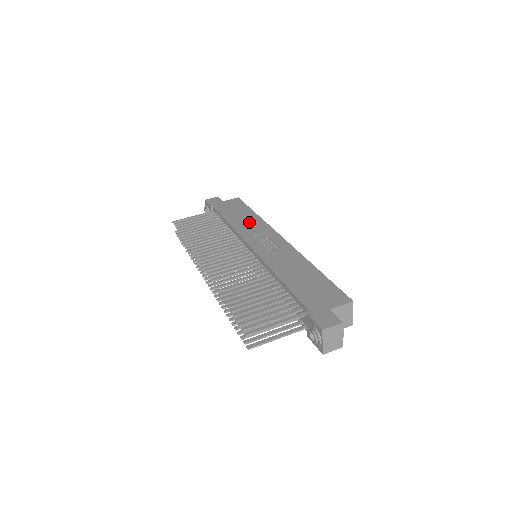
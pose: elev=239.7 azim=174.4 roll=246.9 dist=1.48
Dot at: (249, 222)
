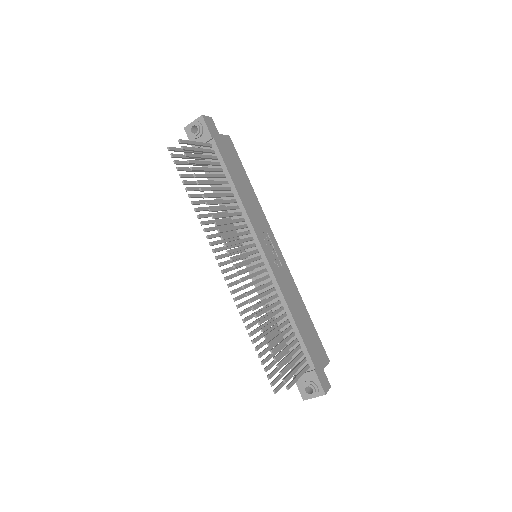
Dot at: (252, 201)
